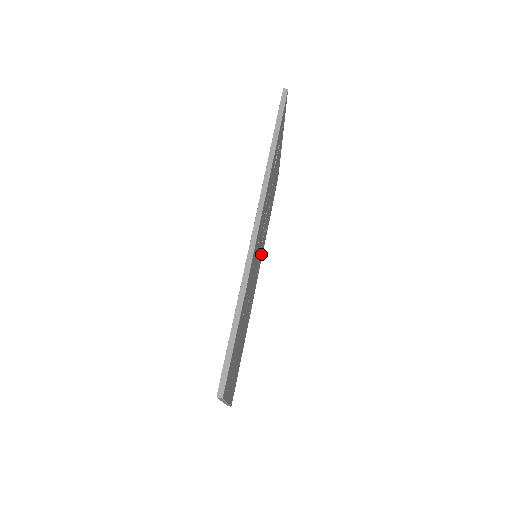
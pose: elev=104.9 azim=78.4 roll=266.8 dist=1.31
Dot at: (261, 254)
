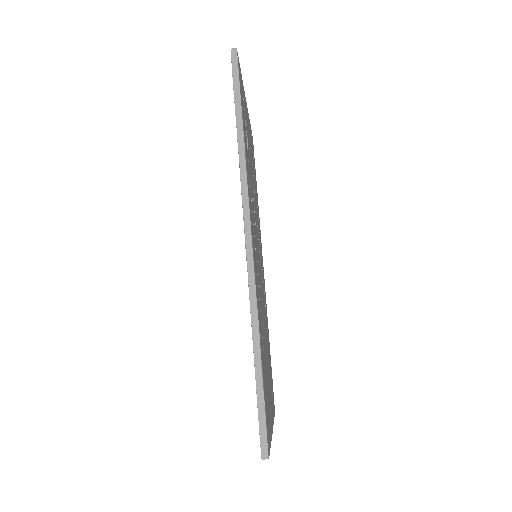
Dot at: (260, 242)
